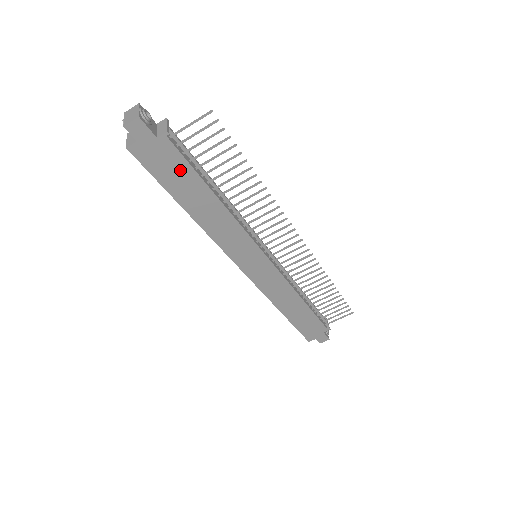
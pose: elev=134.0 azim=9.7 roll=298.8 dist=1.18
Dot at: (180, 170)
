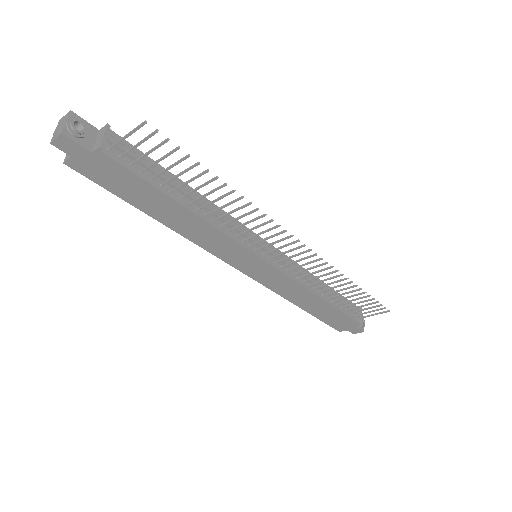
Dot at: (132, 182)
